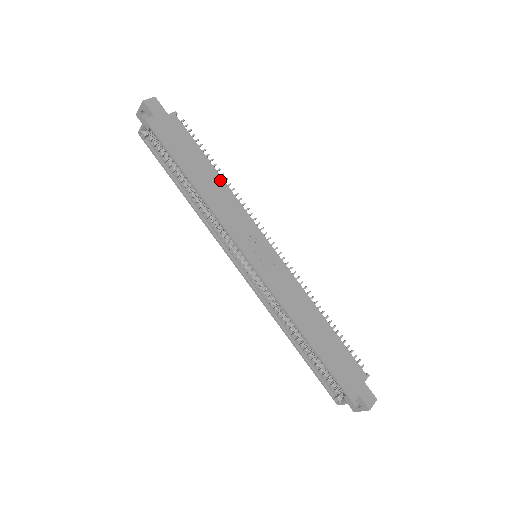
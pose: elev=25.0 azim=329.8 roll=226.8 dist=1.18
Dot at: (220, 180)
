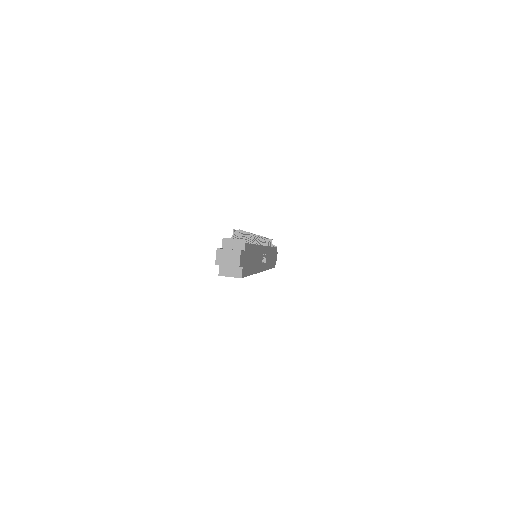
Dot at: (257, 248)
